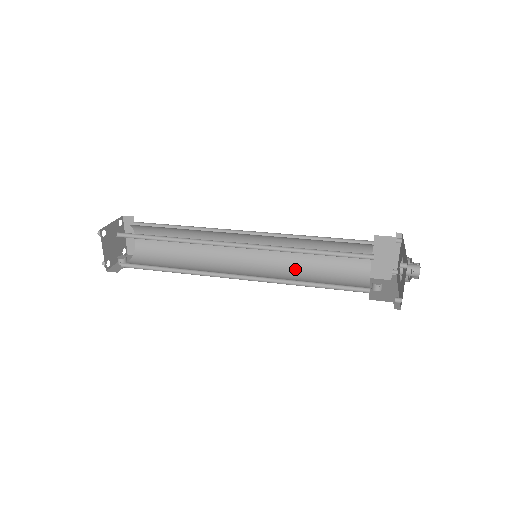
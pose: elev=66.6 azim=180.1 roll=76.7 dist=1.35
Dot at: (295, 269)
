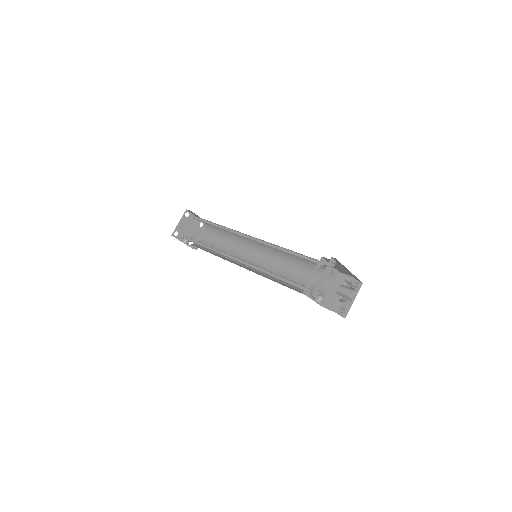
Dot at: (276, 279)
